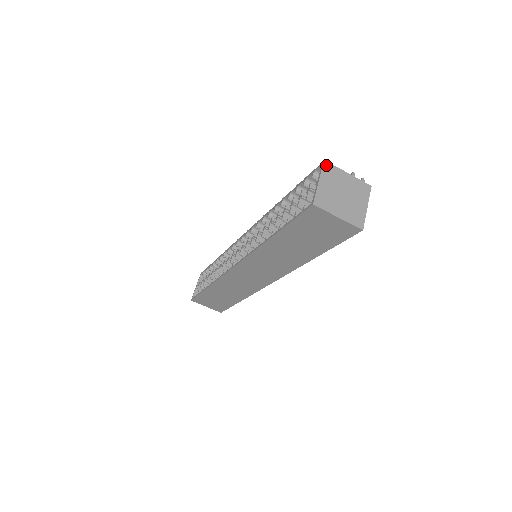
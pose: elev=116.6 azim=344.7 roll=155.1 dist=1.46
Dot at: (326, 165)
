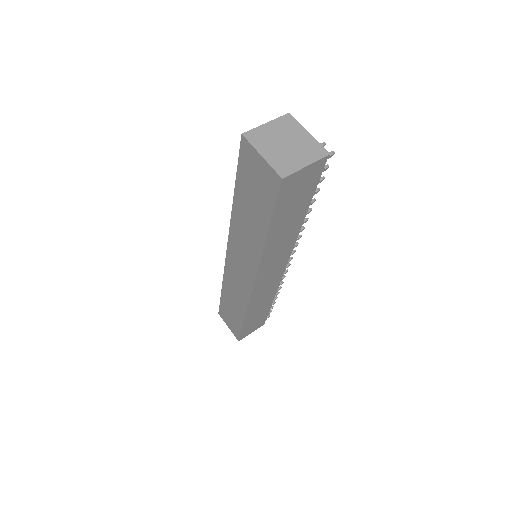
Dot at: (288, 116)
